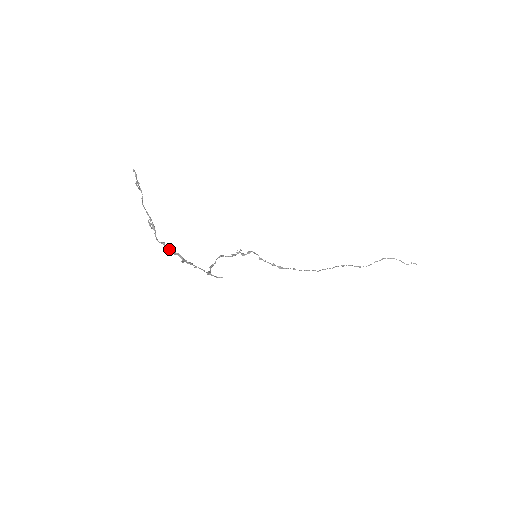
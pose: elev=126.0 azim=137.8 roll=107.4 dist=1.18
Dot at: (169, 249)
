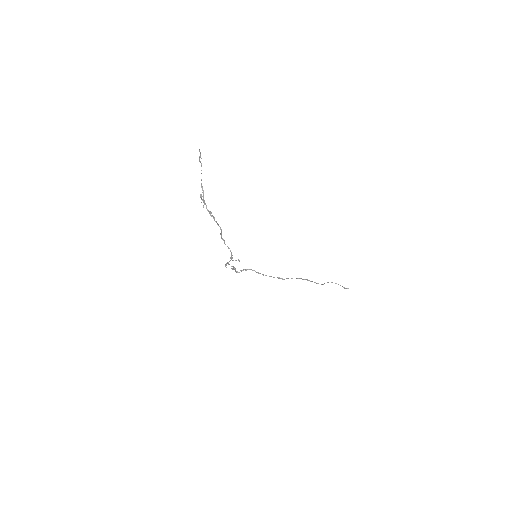
Dot at: (214, 218)
